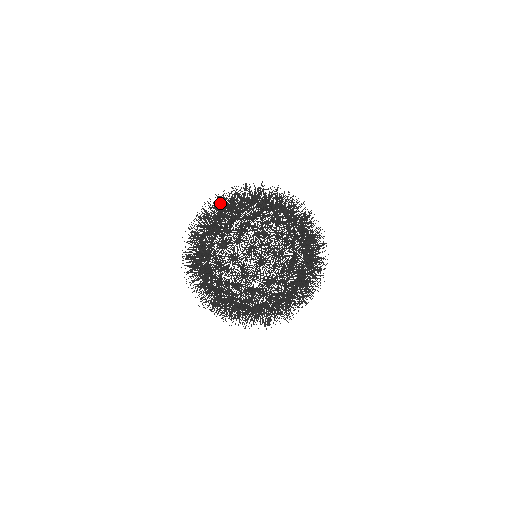
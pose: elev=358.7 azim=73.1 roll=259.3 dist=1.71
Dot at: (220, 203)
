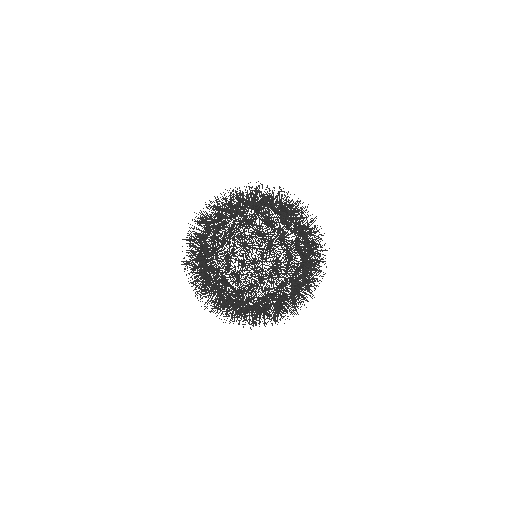
Dot at: (221, 199)
